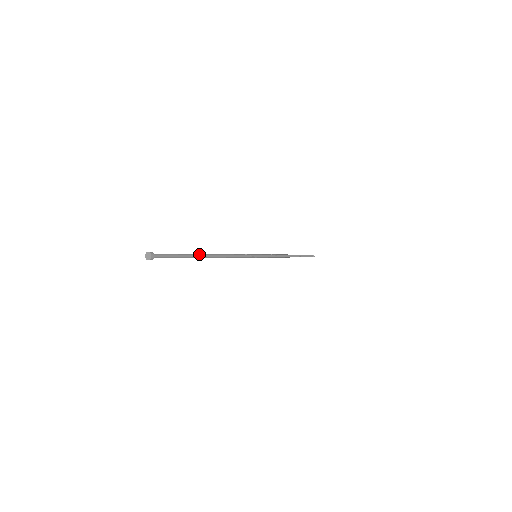
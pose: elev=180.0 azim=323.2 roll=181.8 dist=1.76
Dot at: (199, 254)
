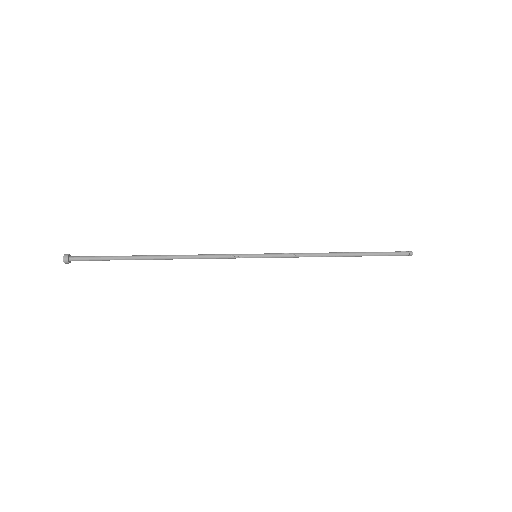
Dot at: (141, 257)
